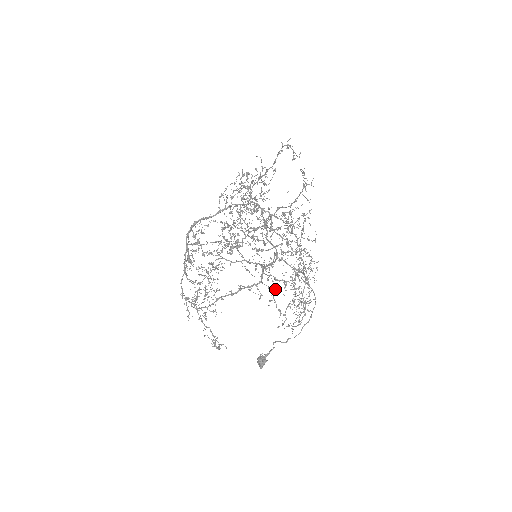
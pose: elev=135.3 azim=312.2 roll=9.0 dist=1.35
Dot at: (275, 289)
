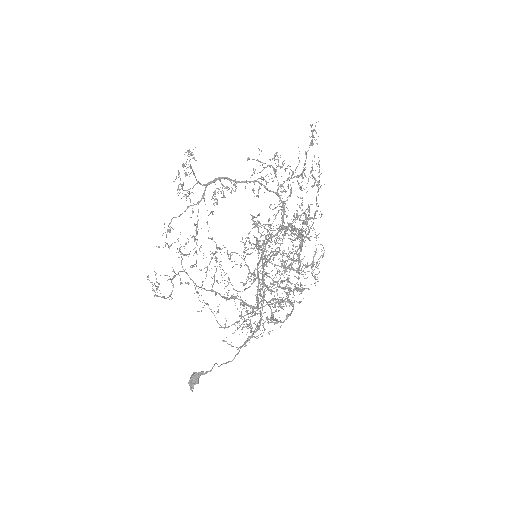
Dot at: occluded
